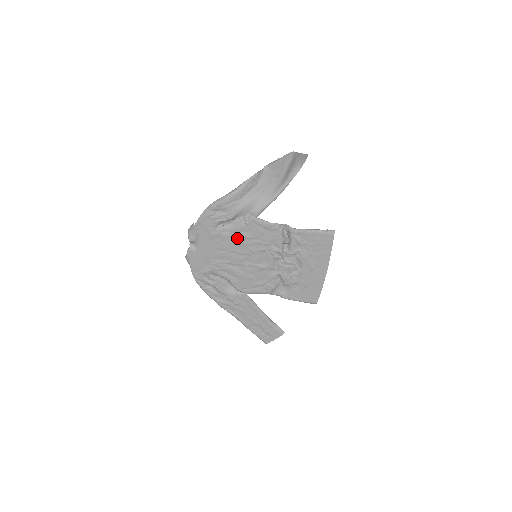
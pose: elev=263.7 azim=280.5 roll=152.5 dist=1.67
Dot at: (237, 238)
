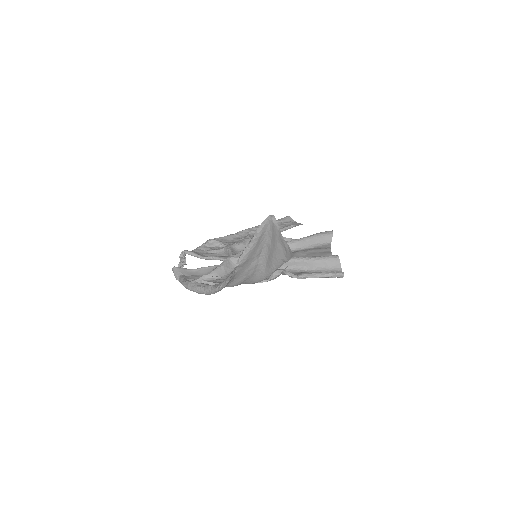
Dot at: (230, 272)
